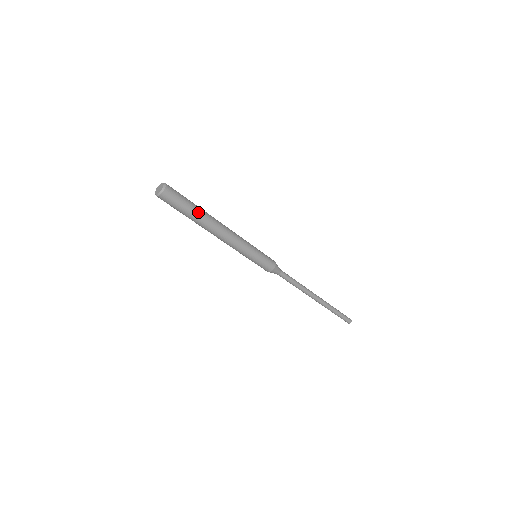
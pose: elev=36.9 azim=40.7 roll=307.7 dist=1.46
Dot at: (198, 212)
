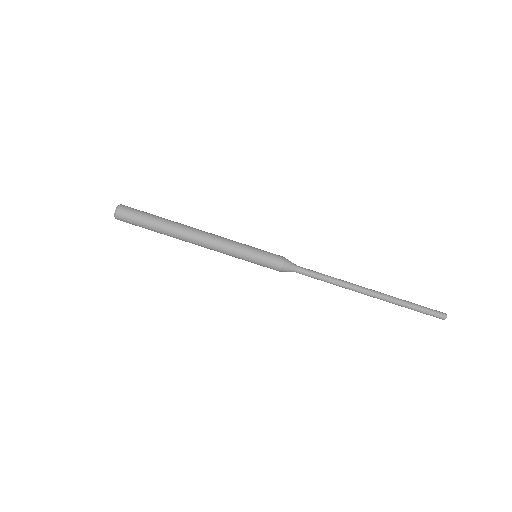
Dot at: (163, 219)
